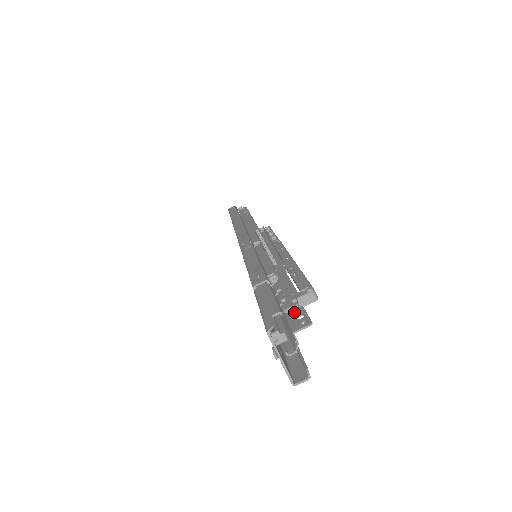
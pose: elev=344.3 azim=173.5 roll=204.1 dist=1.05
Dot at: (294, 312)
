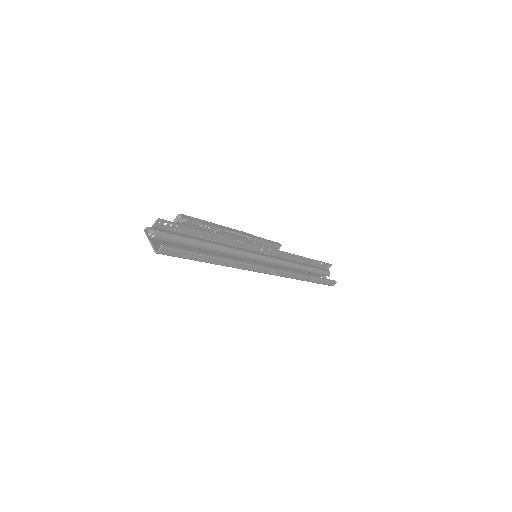
Dot at: (170, 226)
